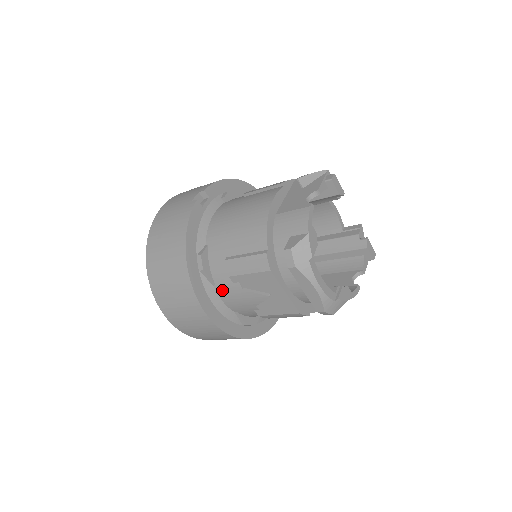
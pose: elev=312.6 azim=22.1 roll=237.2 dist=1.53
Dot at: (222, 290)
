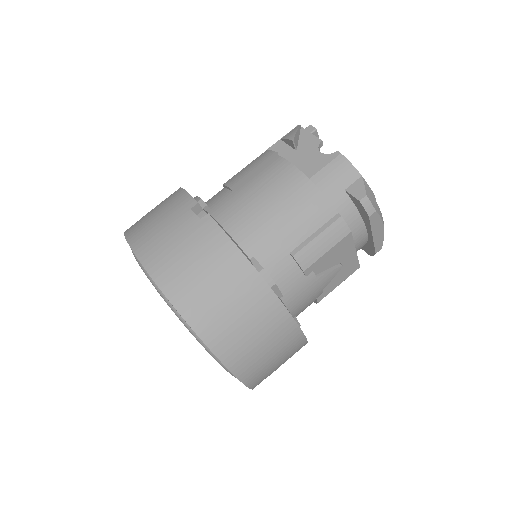
Dot at: (292, 296)
